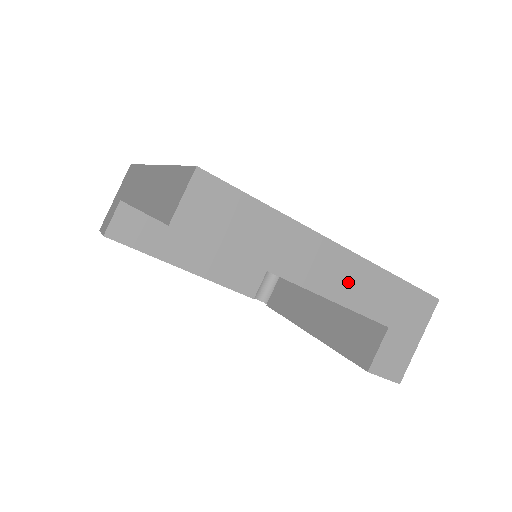
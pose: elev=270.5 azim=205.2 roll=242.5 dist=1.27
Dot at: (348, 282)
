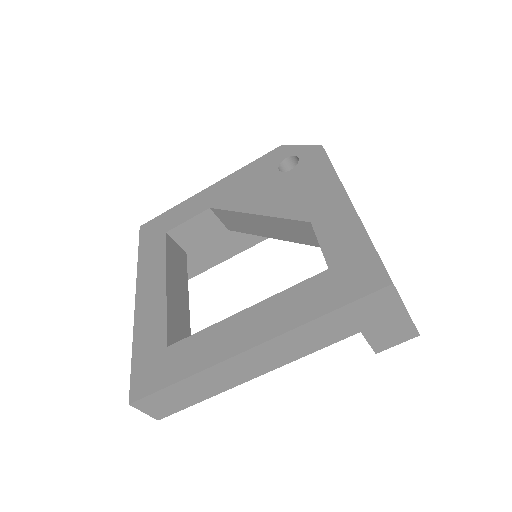
Dot at: (288, 350)
